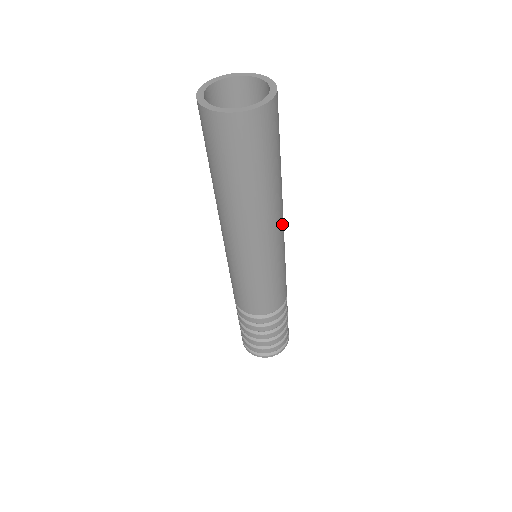
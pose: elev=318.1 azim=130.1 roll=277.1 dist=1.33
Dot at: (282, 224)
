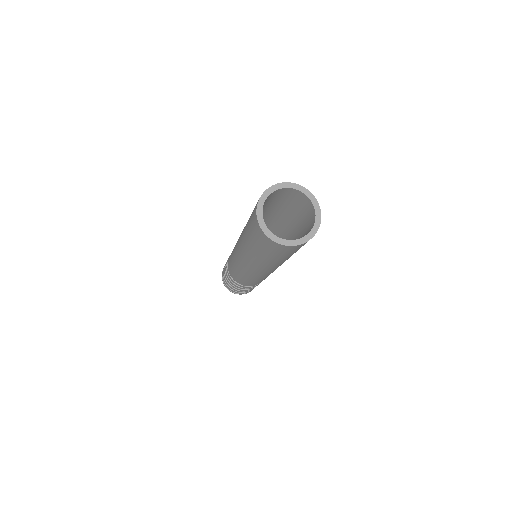
Dot at: occluded
